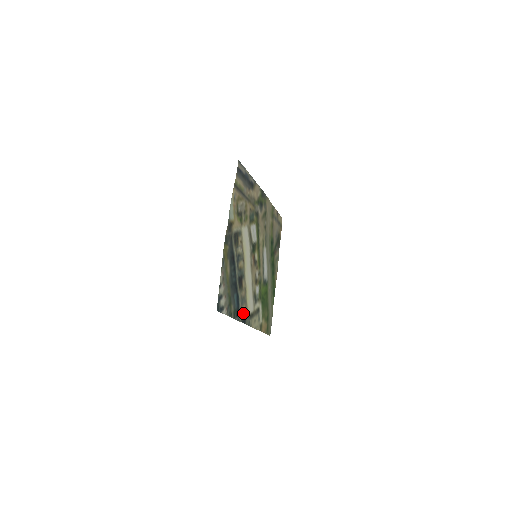
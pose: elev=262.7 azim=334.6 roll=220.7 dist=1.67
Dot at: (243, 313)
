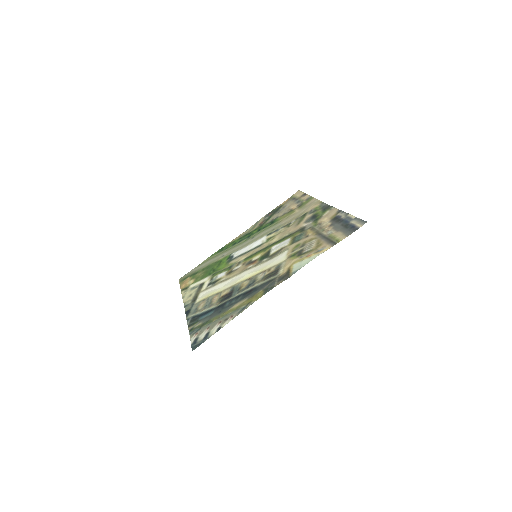
Dot at: (195, 309)
